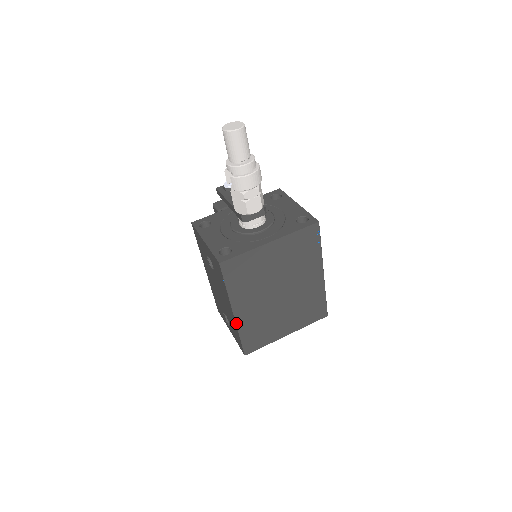
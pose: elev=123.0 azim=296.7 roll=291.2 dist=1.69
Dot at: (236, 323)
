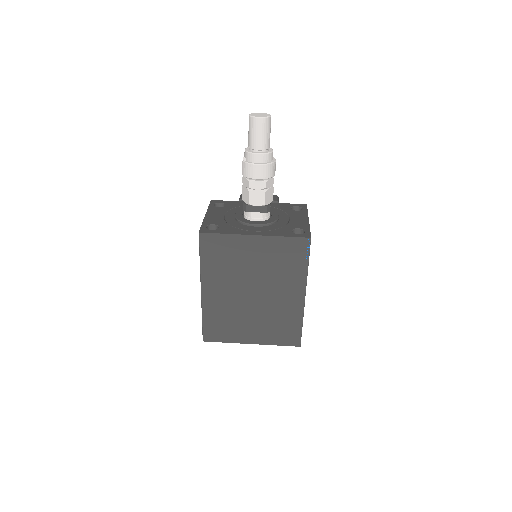
Dot at: (202, 302)
